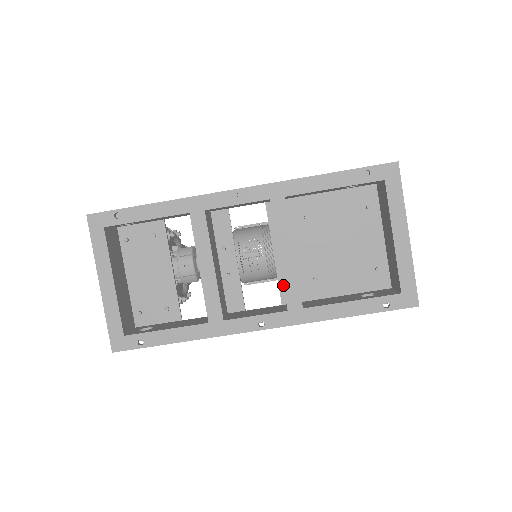
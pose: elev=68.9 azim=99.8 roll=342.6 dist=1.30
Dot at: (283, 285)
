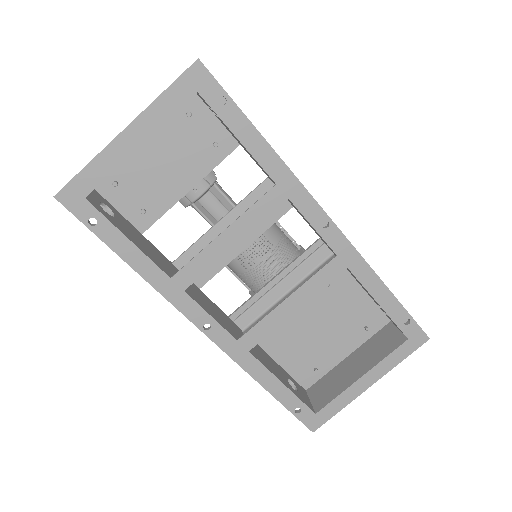
Dot at: (260, 321)
